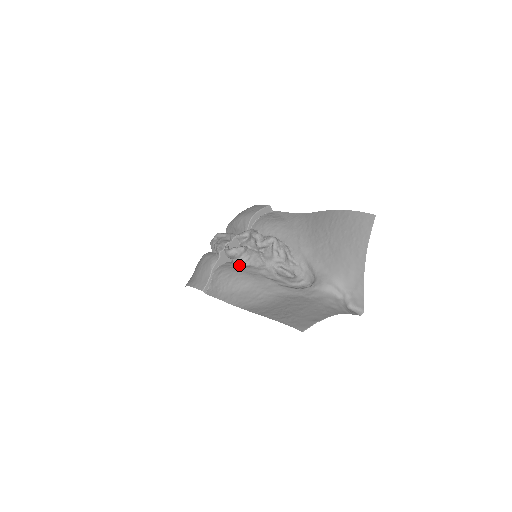
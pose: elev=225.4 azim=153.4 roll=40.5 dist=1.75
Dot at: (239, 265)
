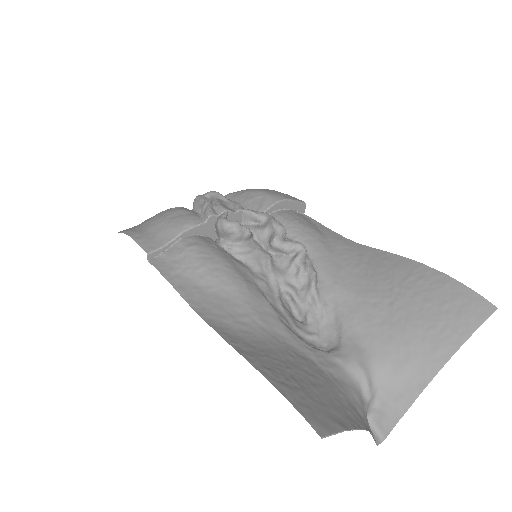
Dot at: (227, 252)
